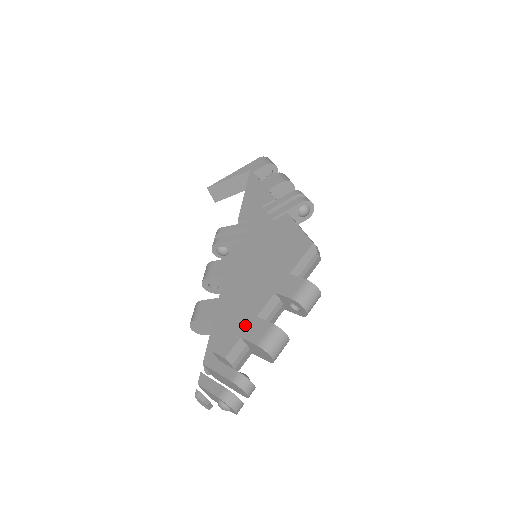
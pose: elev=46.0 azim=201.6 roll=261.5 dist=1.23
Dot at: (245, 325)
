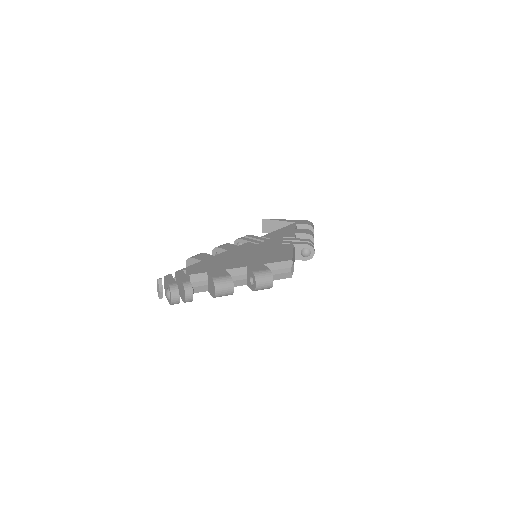
Dot at: (215, 269)
